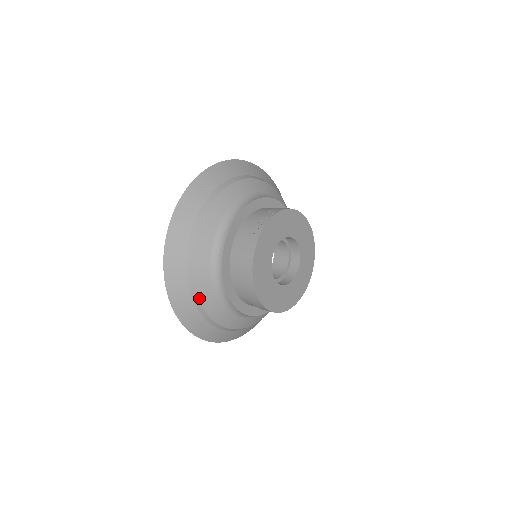
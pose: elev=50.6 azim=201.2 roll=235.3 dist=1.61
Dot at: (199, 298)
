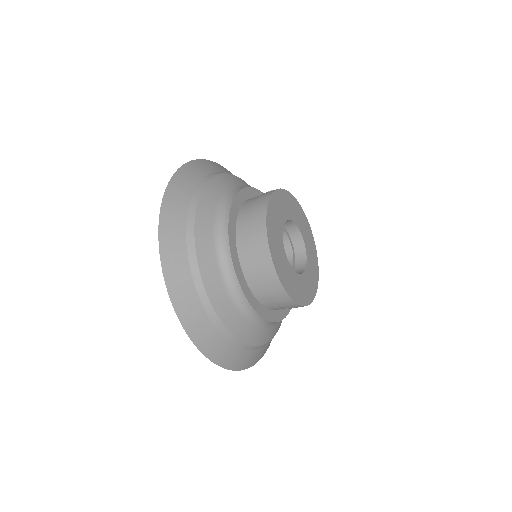
Dot at: (195, 230)
